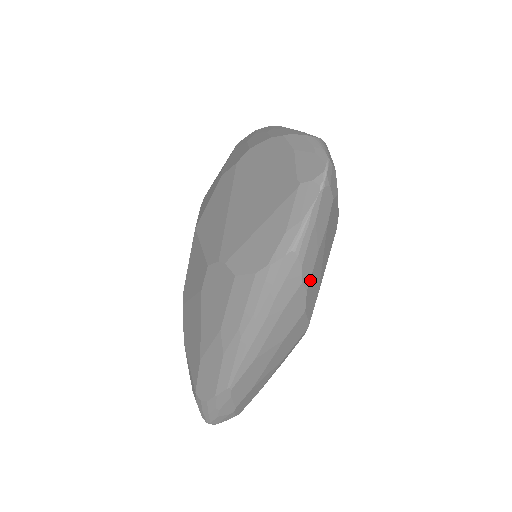
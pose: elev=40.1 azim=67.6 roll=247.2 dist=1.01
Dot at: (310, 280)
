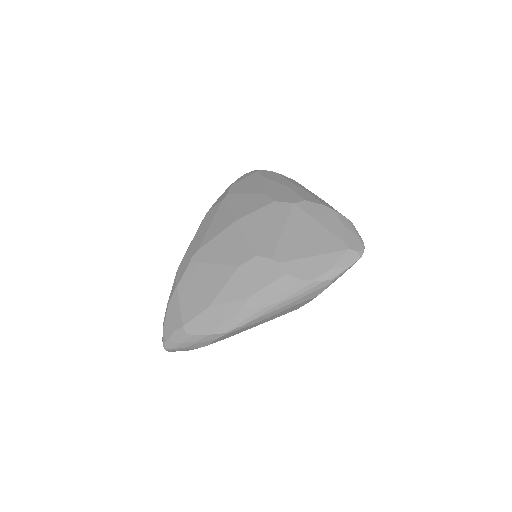
Dot at: occluded
